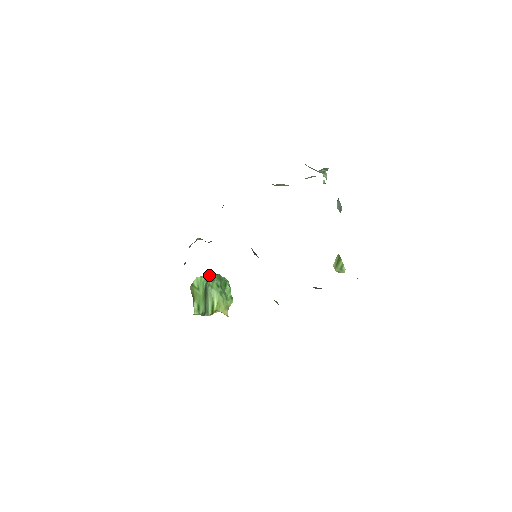
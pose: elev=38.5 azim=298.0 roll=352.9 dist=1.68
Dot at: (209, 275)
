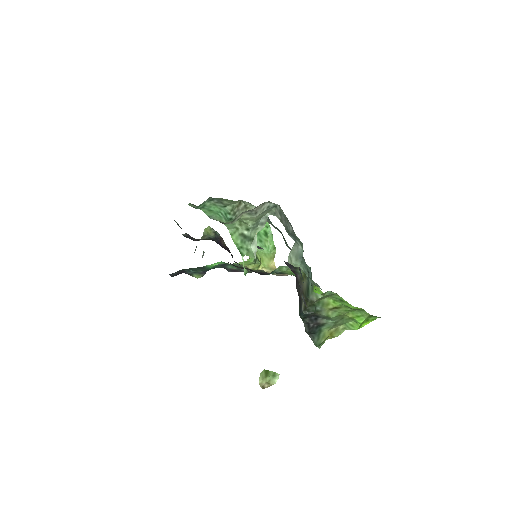
Dot at: occluded
